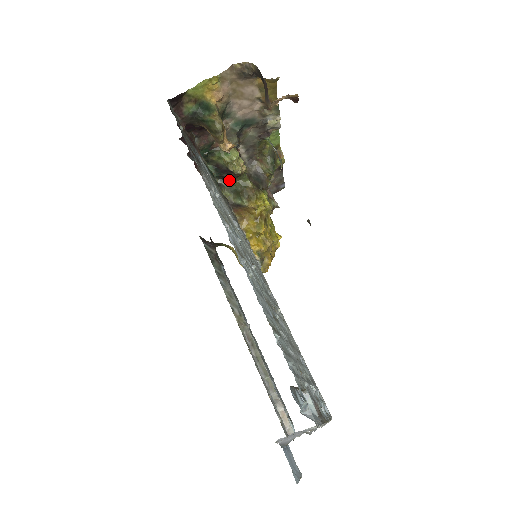
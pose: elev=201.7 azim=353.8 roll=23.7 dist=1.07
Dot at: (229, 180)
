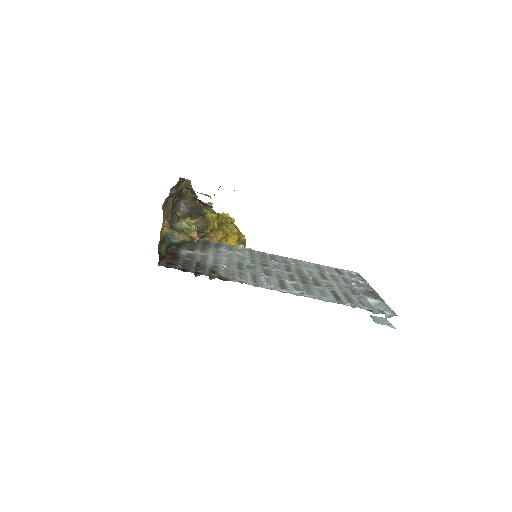
Dot at: occluded
